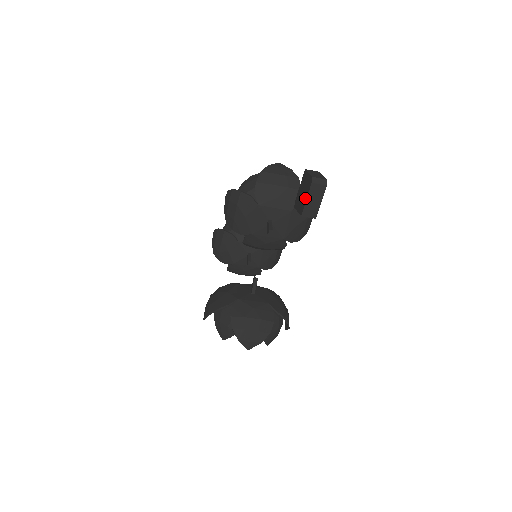
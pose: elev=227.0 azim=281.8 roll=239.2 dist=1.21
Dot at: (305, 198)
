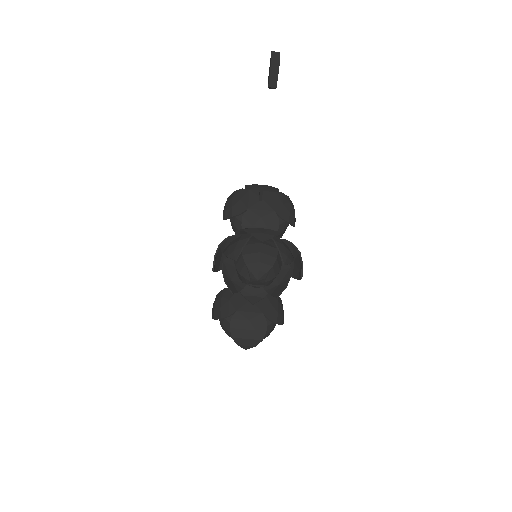
Dot at: (271, 60)
